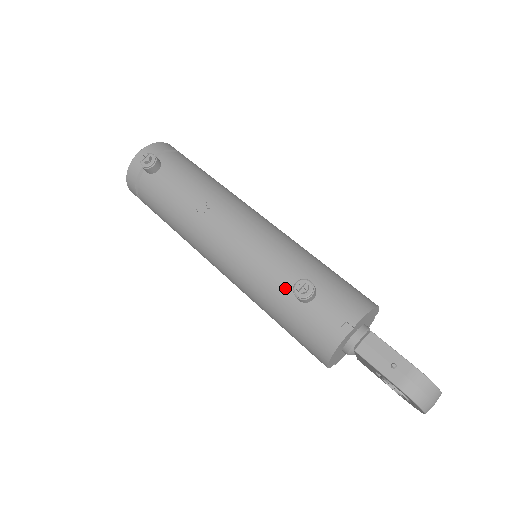
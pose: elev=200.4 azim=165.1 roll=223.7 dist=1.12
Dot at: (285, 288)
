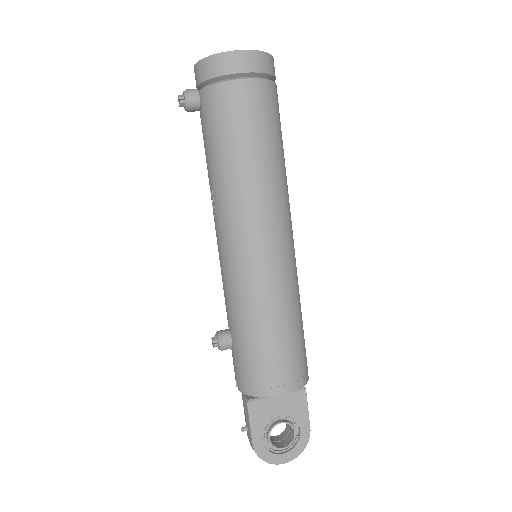
Dot at: (227, 319)
